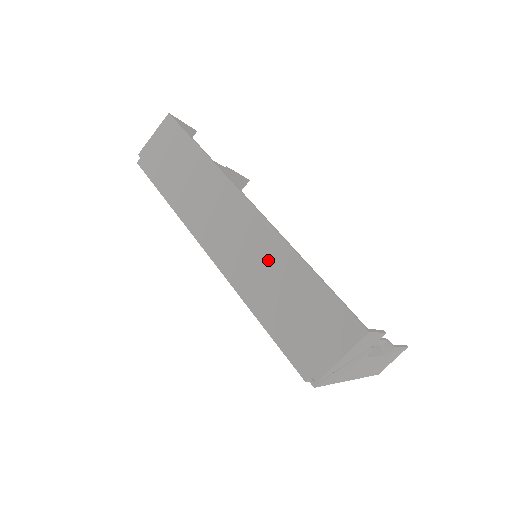
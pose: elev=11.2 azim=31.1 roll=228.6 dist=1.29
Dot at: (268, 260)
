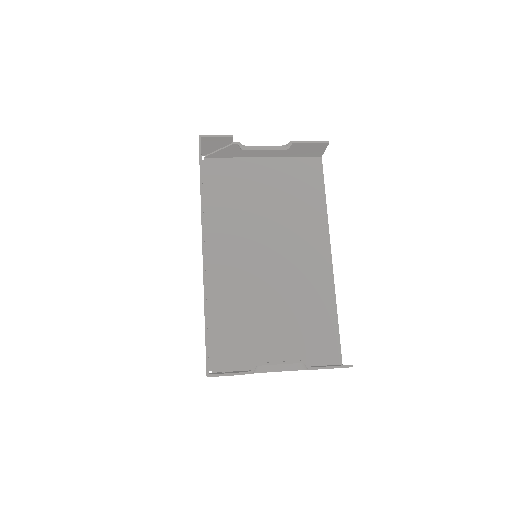
Dot at: occluded
